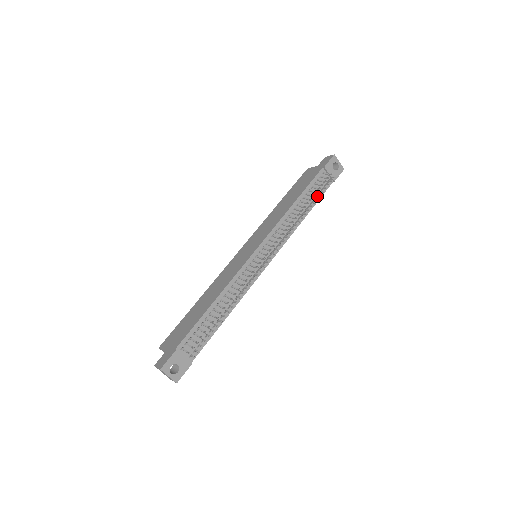
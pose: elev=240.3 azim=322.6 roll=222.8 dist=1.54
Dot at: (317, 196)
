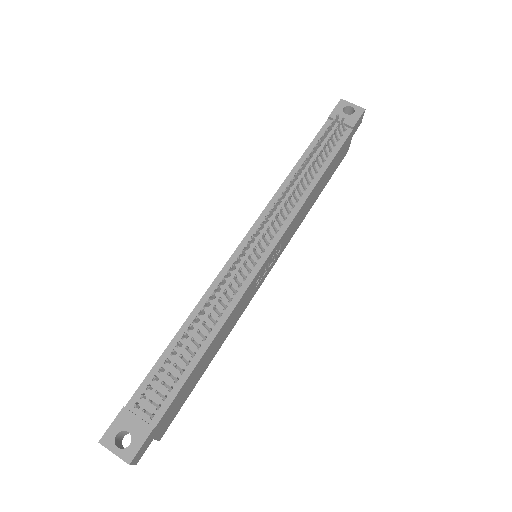
Dot at: (330, 153)
